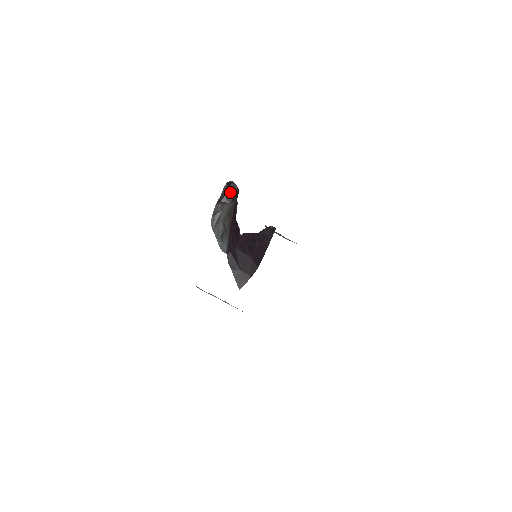
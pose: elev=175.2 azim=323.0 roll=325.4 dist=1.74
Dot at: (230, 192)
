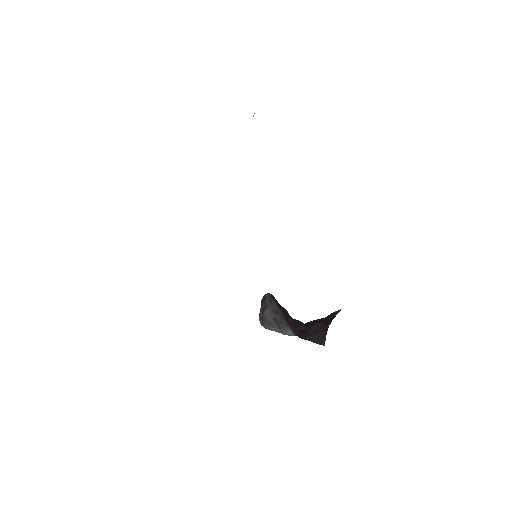
Dot at: (263, 299)
